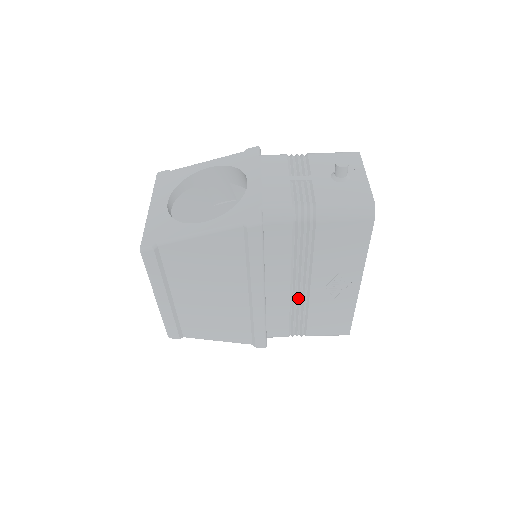
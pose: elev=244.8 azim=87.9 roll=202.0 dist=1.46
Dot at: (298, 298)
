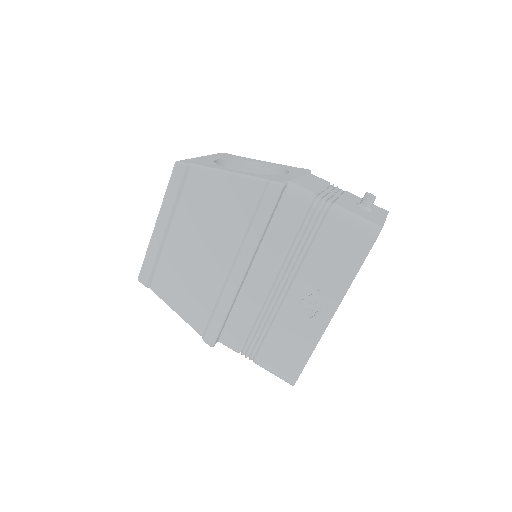
Dot at: (270, 302)
